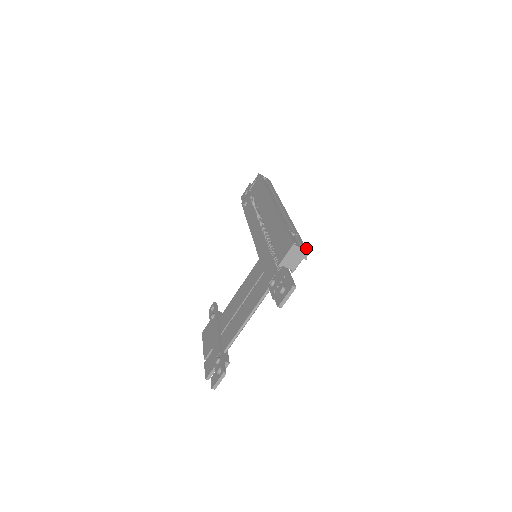
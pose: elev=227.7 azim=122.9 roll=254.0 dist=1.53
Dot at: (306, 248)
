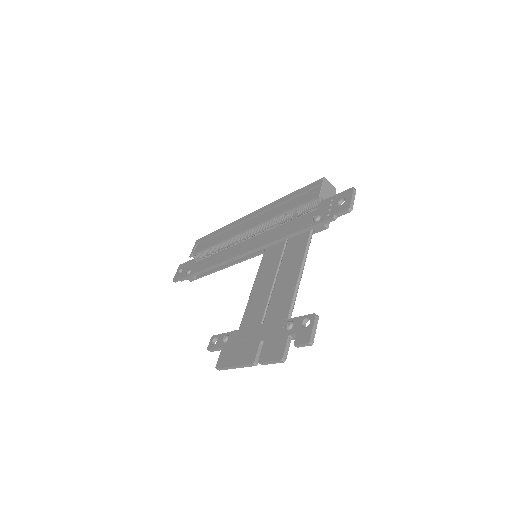
Dot at: occluded
